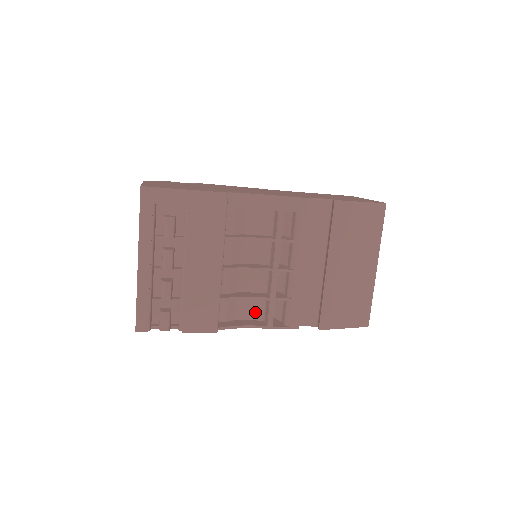
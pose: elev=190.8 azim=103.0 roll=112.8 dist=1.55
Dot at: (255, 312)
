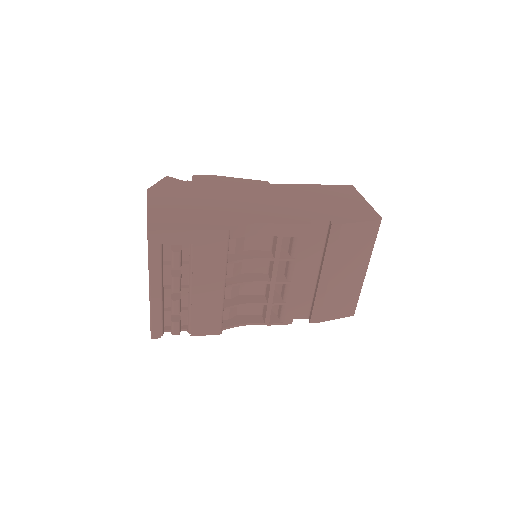
Dot at: (254, 309)
